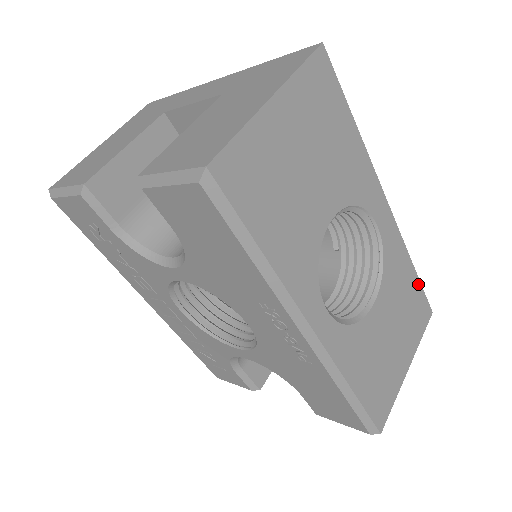
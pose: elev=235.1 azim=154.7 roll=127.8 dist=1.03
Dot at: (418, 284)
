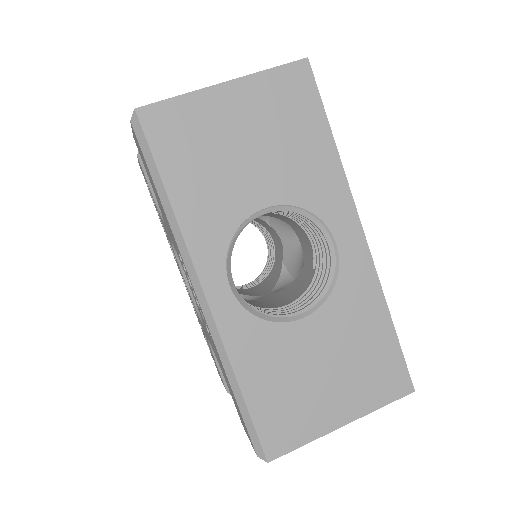
Dot at: (394, 342)
